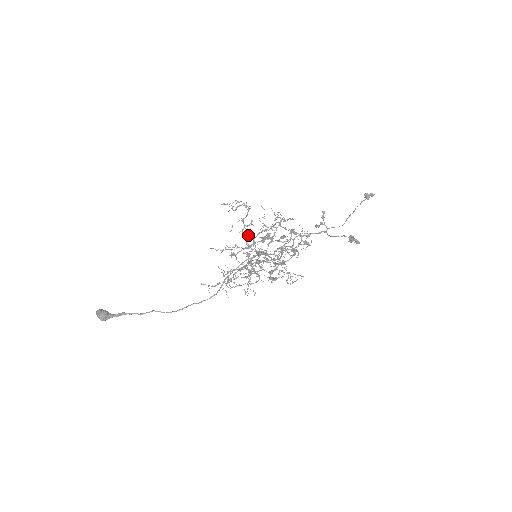
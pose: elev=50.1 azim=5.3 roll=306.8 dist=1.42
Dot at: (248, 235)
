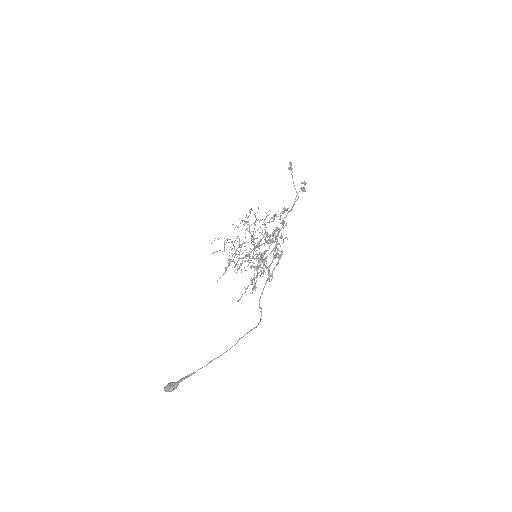
Dot at: occluded
